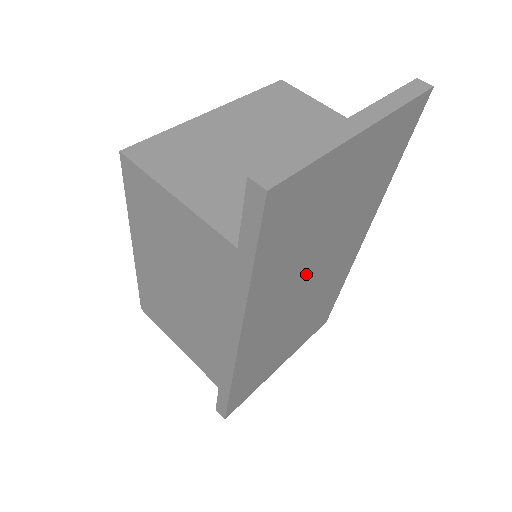
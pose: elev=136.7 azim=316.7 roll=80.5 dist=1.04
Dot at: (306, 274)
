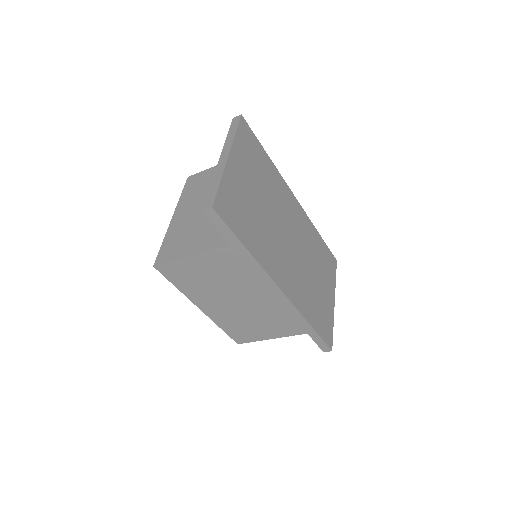
Dot at: (280, 236)
